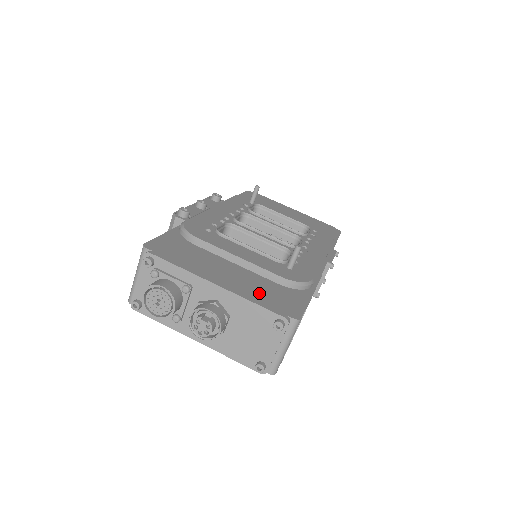
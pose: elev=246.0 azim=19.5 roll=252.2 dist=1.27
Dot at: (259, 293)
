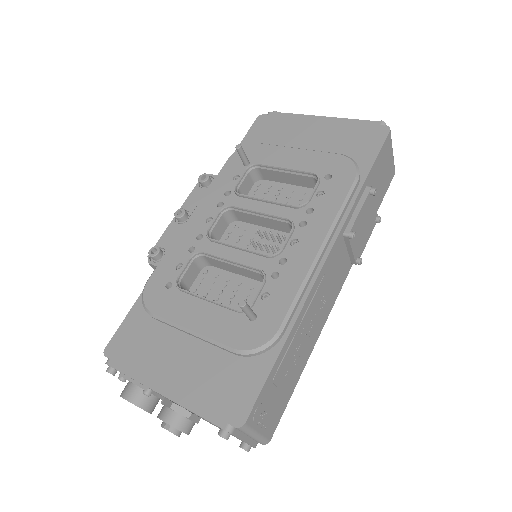
Dot at: (205, 389)
